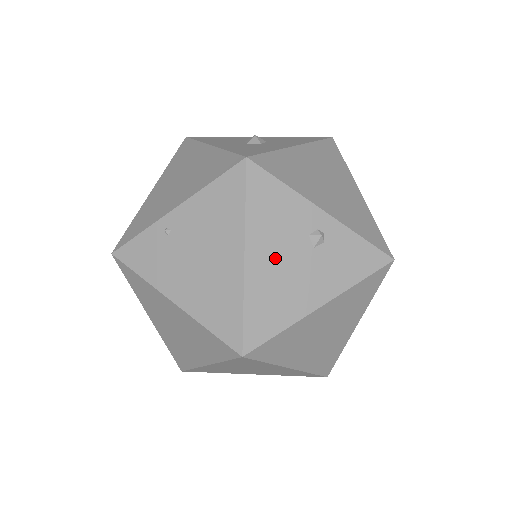
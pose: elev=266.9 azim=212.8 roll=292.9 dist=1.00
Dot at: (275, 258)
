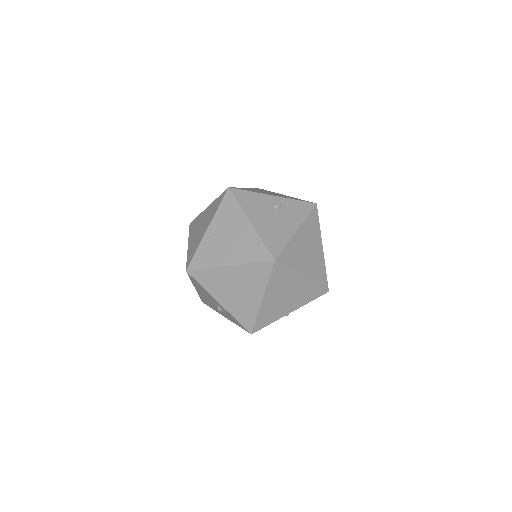
Dot at: (264, 219)
